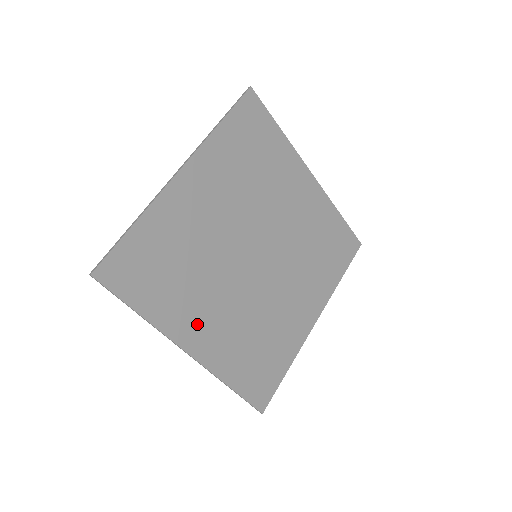
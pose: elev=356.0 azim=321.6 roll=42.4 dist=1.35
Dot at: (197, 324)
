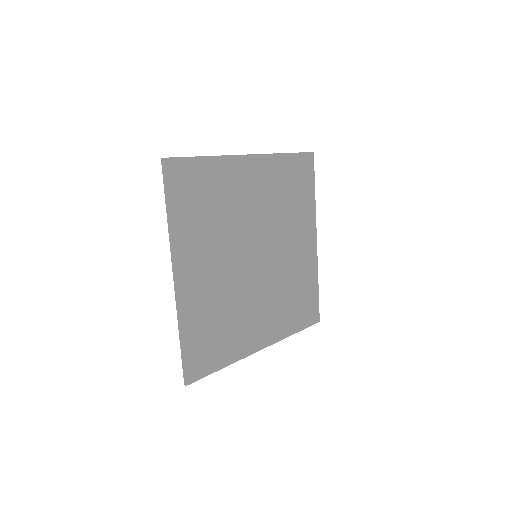
Dot at: (194, 261)
